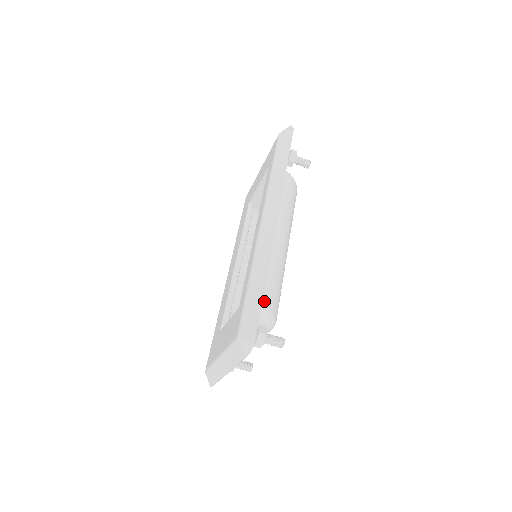
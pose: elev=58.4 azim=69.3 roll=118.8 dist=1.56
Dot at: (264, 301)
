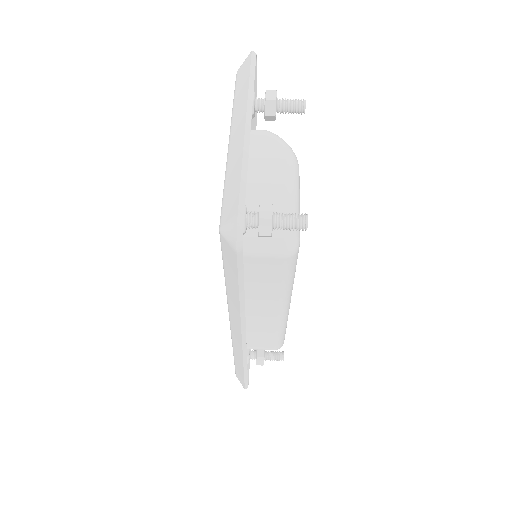
Dot at: occluded
